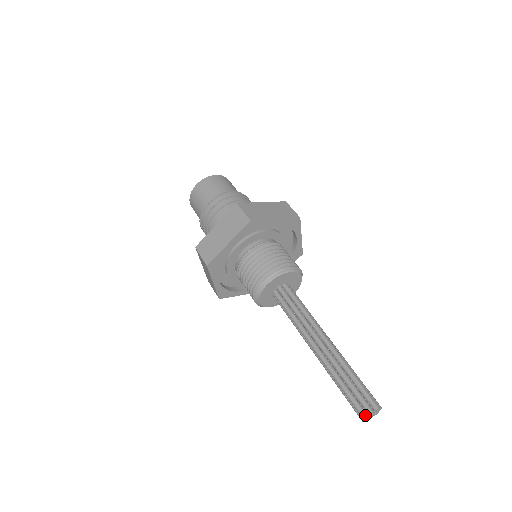
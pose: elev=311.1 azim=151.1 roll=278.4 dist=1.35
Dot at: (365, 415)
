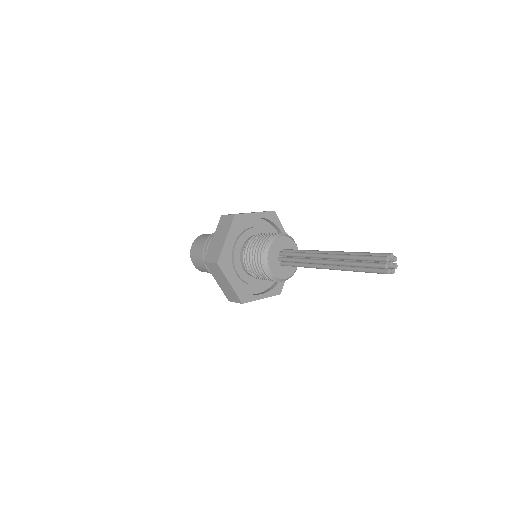
Dot at: (384, 263)
